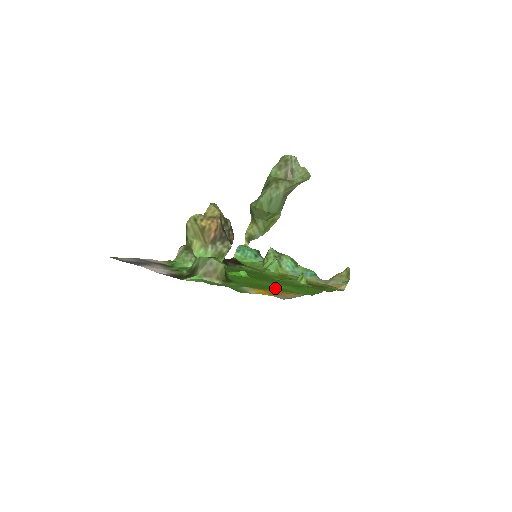
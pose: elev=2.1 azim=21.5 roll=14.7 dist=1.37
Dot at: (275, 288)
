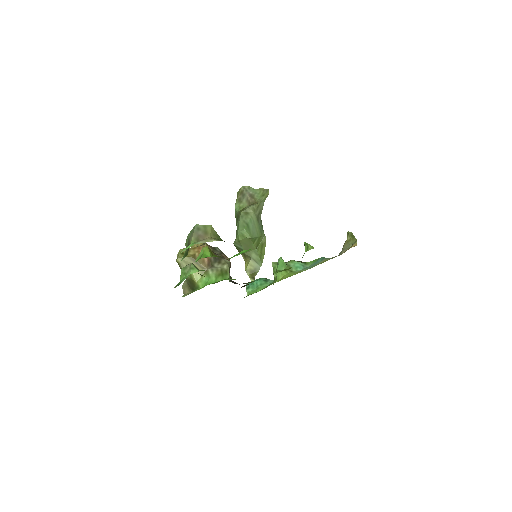
Dot at: occluded
